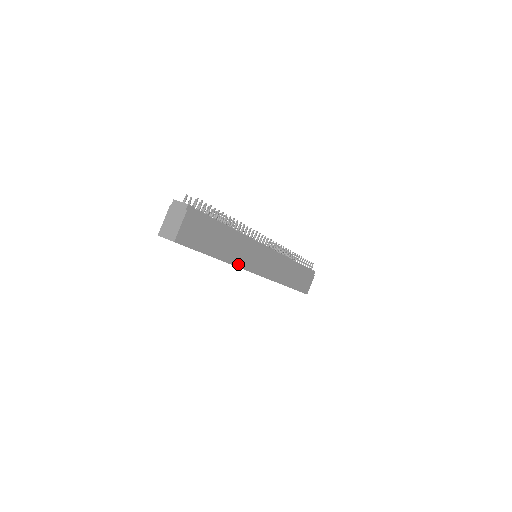
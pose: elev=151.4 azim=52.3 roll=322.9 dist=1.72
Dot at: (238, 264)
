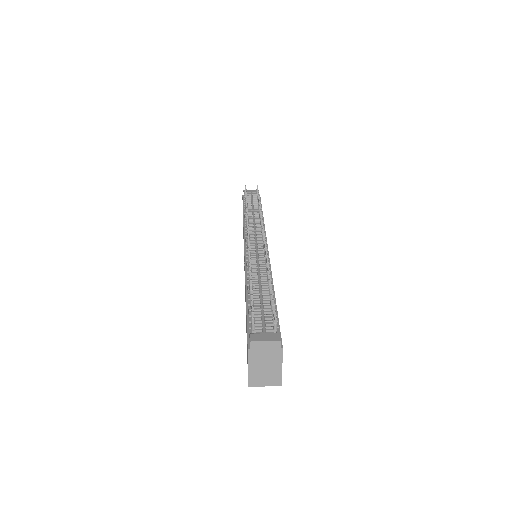
Dot at: occluded
